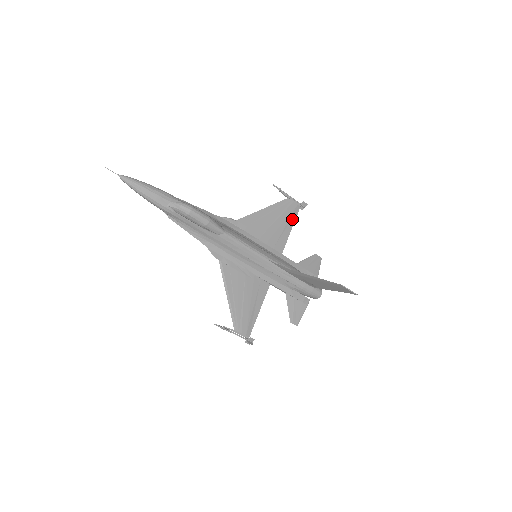
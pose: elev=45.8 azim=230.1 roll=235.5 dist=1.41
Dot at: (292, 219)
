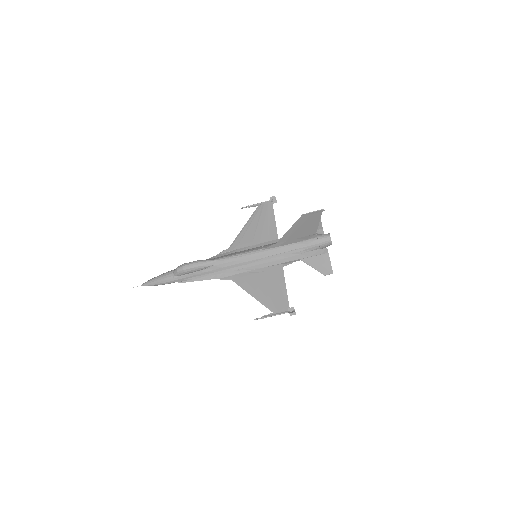
Dot at: (271, 214)
